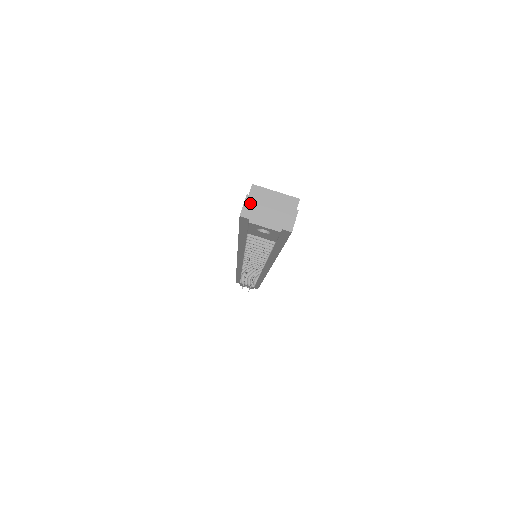
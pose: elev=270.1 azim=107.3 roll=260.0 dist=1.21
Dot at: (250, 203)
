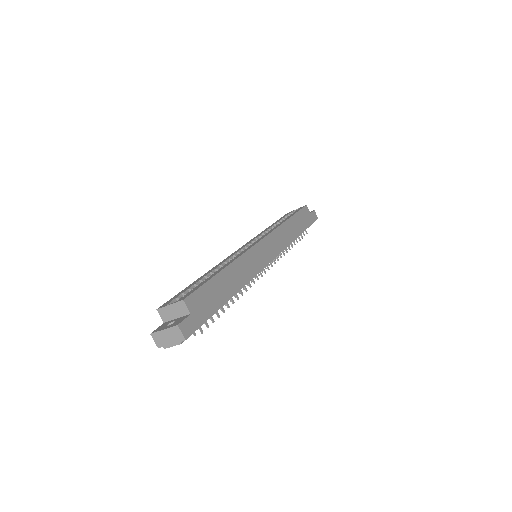
Dot at: (156, 338)
